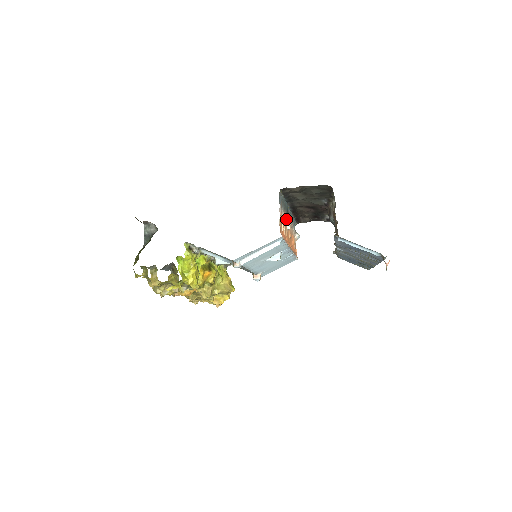
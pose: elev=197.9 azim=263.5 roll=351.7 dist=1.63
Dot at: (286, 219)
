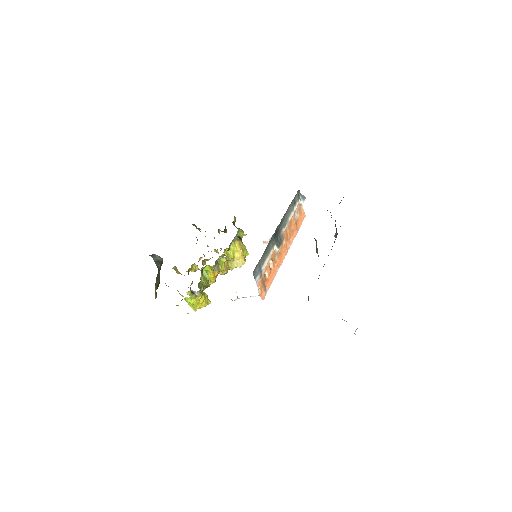
Dot at: (273, 252)
